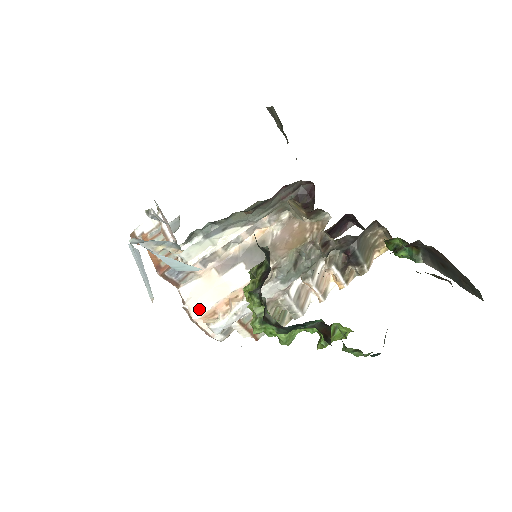
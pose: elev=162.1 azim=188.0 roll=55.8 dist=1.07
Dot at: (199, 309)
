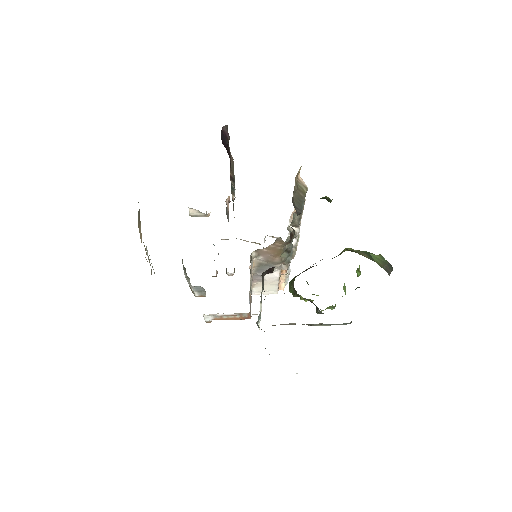
Dot at: (274, 291)
